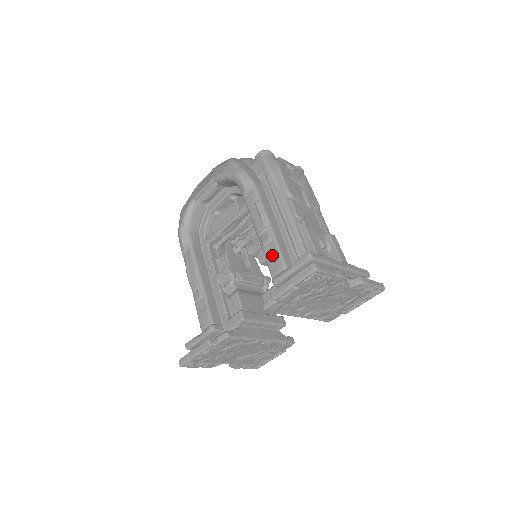
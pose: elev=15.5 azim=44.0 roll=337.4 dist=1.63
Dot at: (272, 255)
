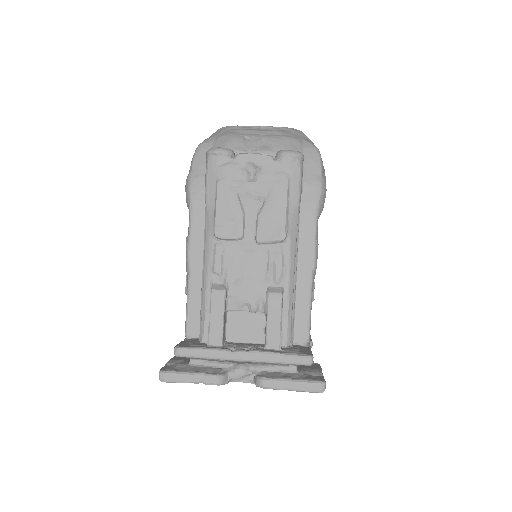
Dot at: occluded
